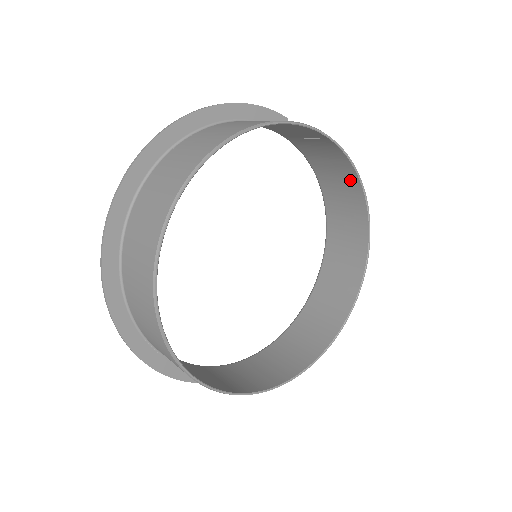
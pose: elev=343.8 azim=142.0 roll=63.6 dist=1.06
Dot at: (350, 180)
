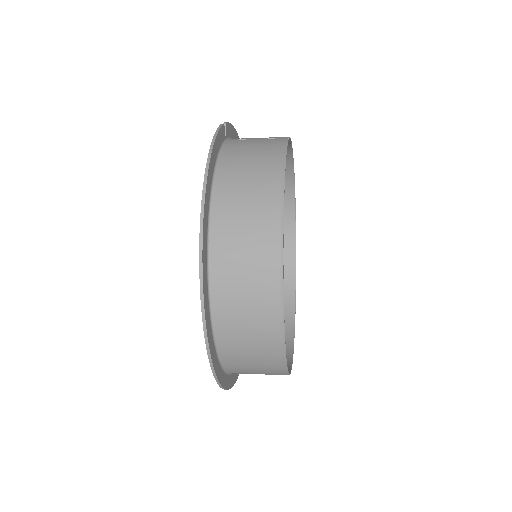
Dot at: occluded
